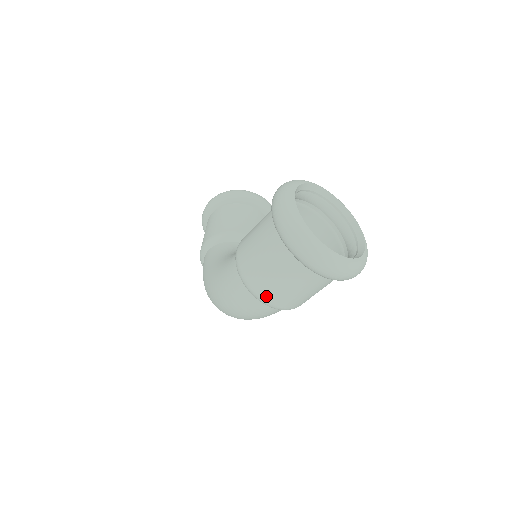
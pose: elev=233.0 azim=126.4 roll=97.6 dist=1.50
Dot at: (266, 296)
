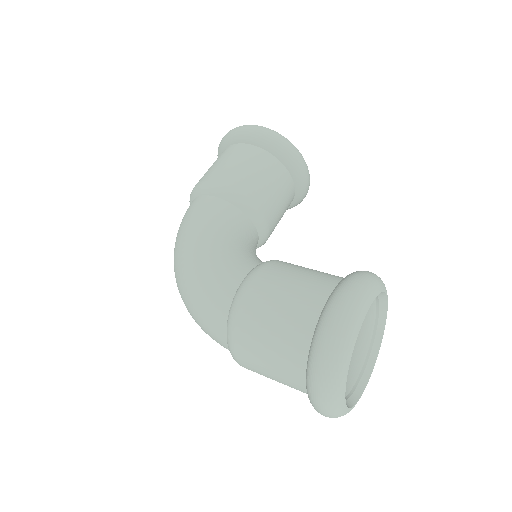
Dot at: (240, 356)
